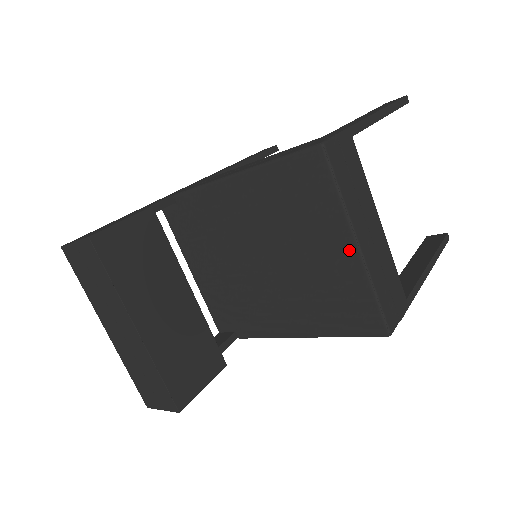
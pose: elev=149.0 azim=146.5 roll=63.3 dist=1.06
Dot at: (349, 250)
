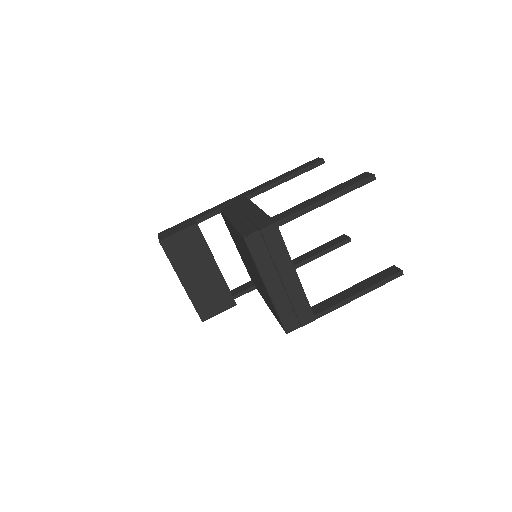
Dot at: (265, 288)
